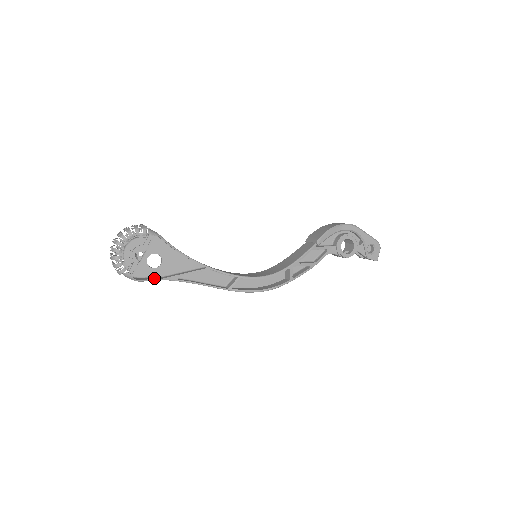
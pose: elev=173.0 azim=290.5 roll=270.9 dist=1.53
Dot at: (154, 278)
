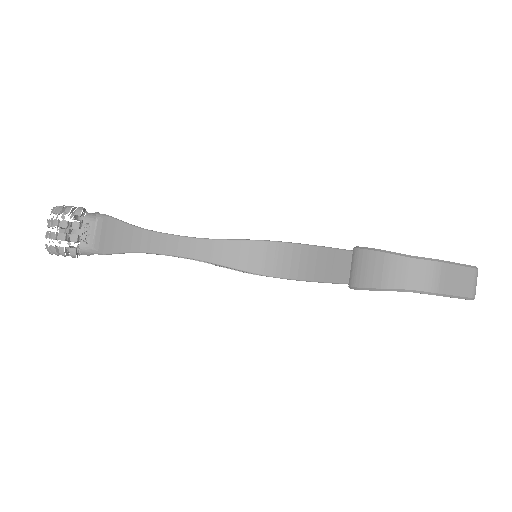
Dot at: occluded
